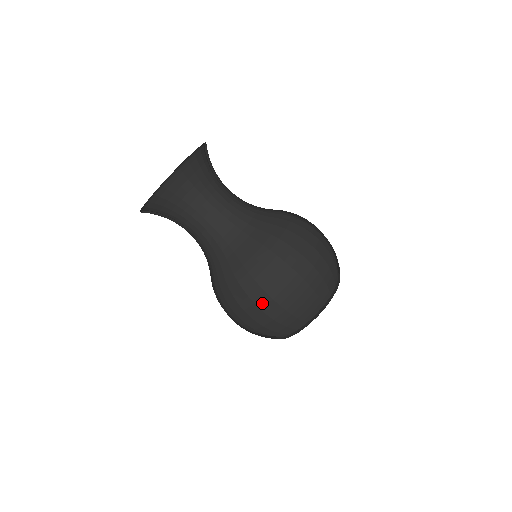
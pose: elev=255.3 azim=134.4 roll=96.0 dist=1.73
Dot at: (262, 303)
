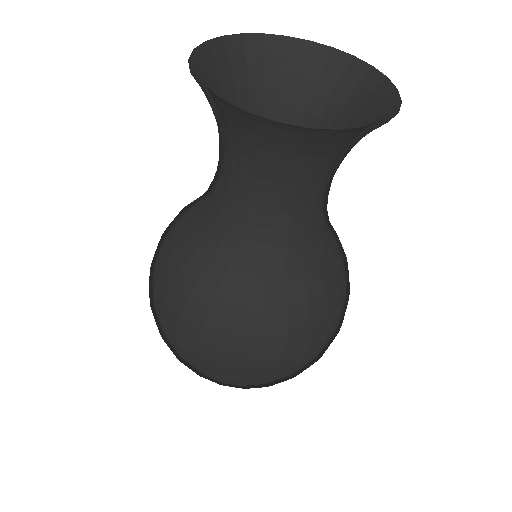
Dot at: (291, 361)
